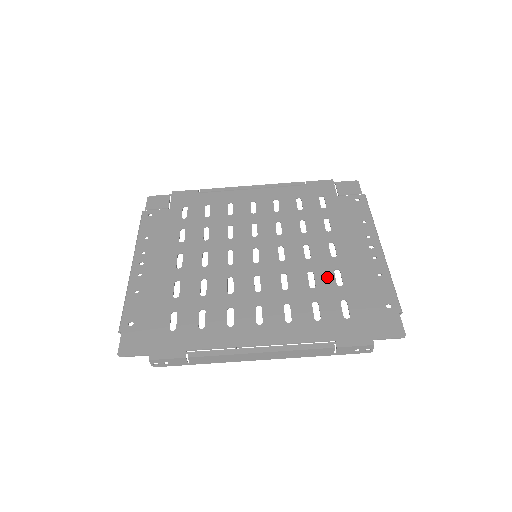
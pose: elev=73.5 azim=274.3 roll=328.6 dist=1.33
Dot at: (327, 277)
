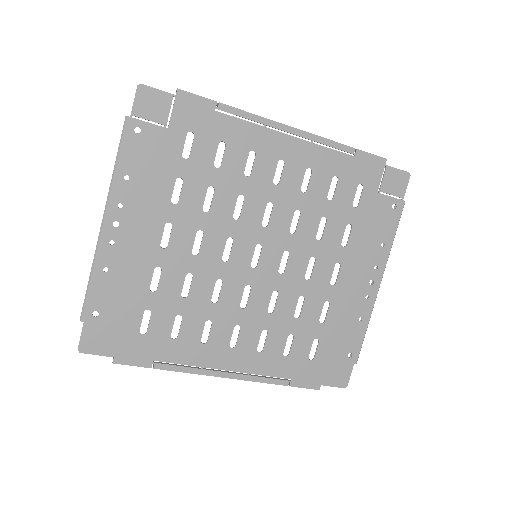
Dot at: (315, 309)
